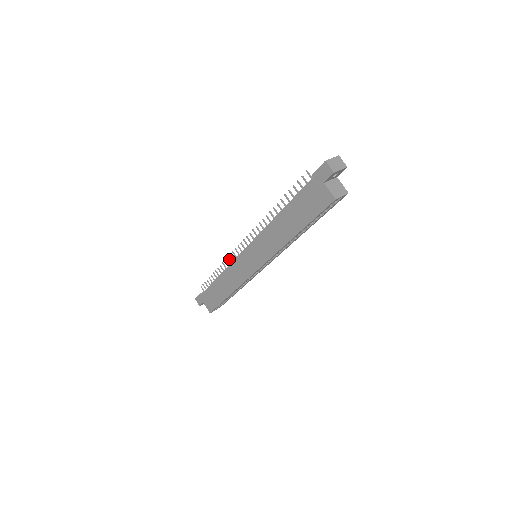
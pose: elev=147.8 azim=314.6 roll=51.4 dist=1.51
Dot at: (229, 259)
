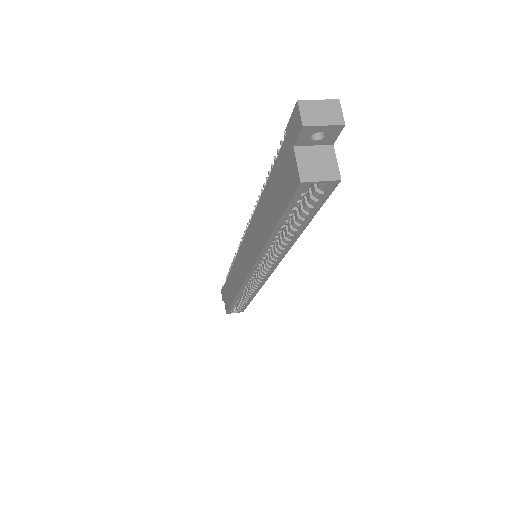
Dot at: occluded
